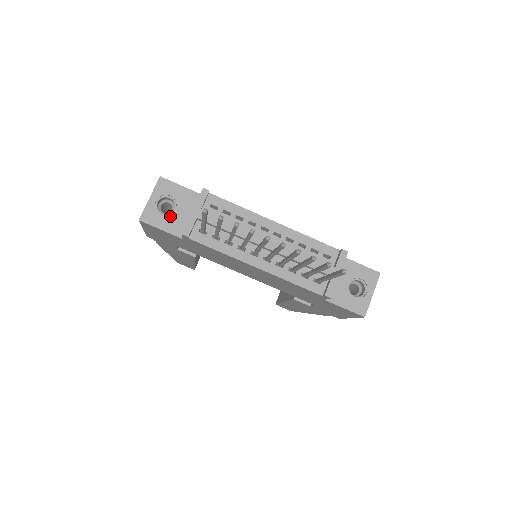
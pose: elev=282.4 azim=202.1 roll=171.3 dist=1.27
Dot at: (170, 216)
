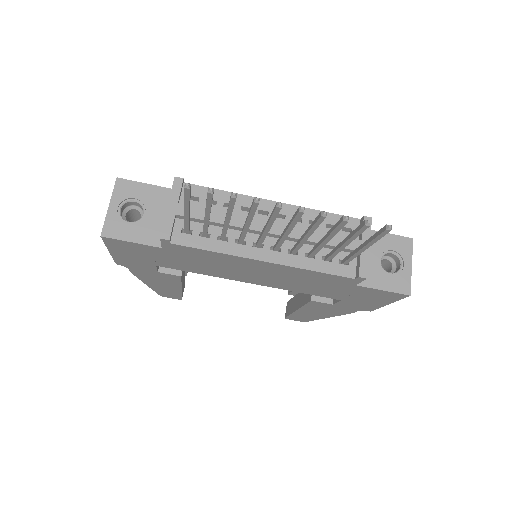
Dot at: (140, 223)
